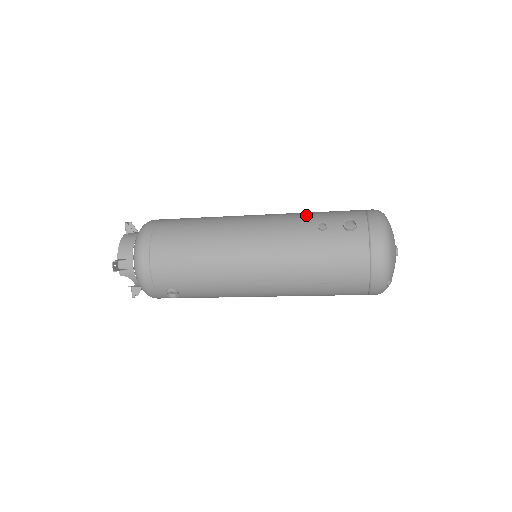
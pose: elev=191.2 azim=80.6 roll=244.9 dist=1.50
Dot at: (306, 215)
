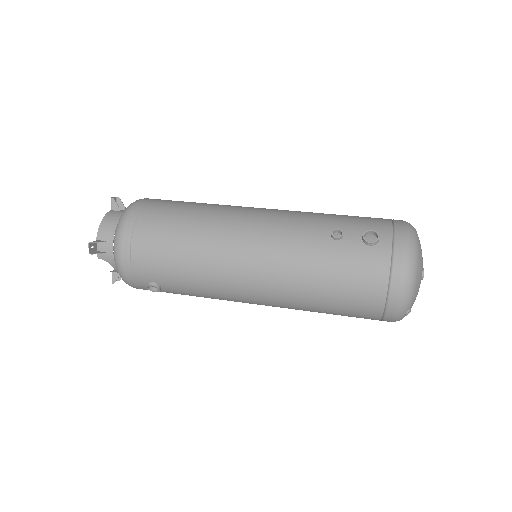
Dot at: (320, 217)
